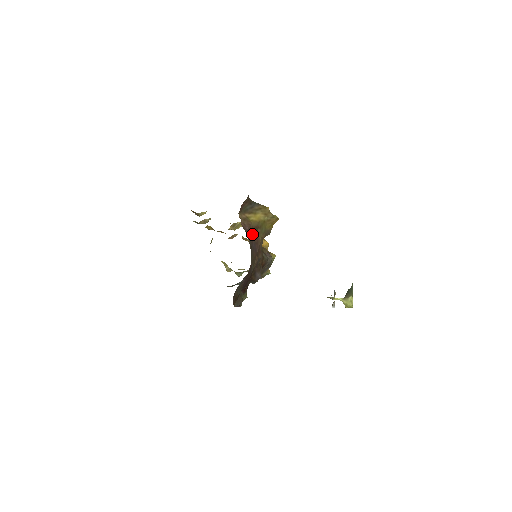
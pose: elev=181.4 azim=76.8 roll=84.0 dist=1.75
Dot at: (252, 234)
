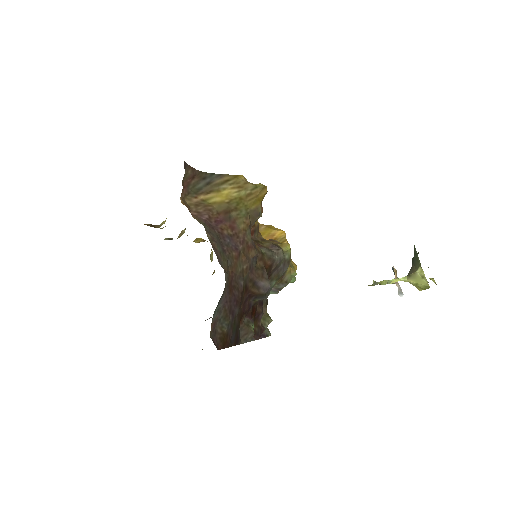
Dot at: (220, 224)
